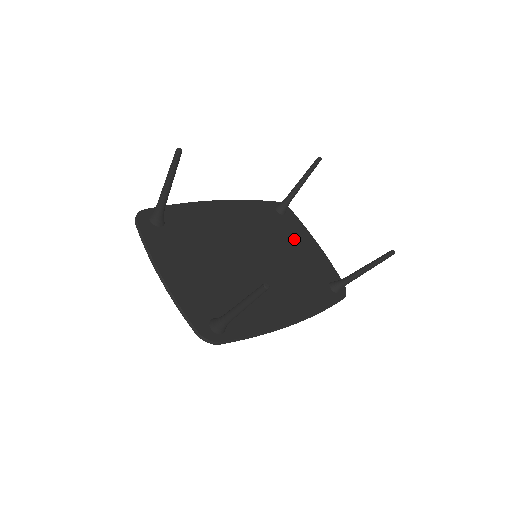
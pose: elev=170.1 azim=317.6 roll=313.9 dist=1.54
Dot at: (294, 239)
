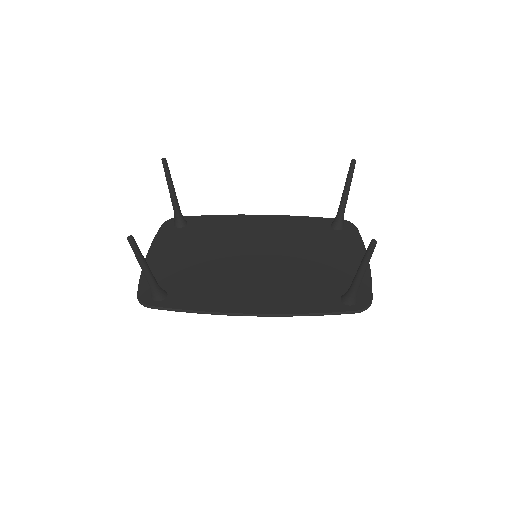
Dot at: (330, 250)
